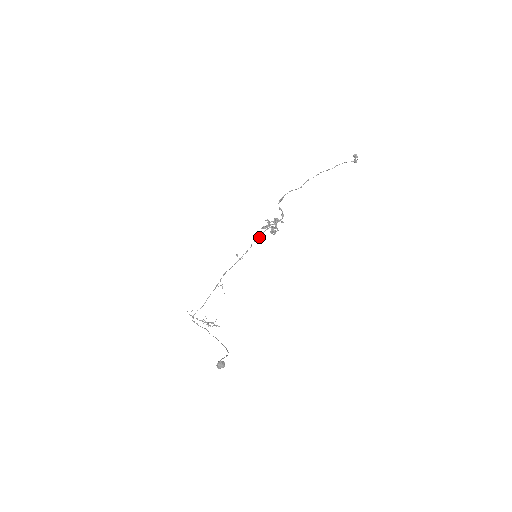
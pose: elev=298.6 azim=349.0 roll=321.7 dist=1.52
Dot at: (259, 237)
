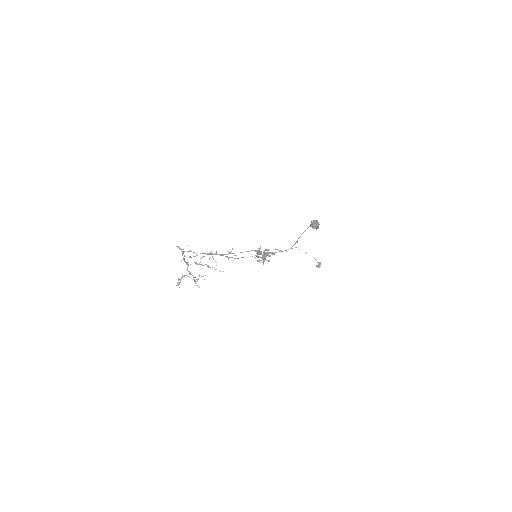
Dot at: occluded
